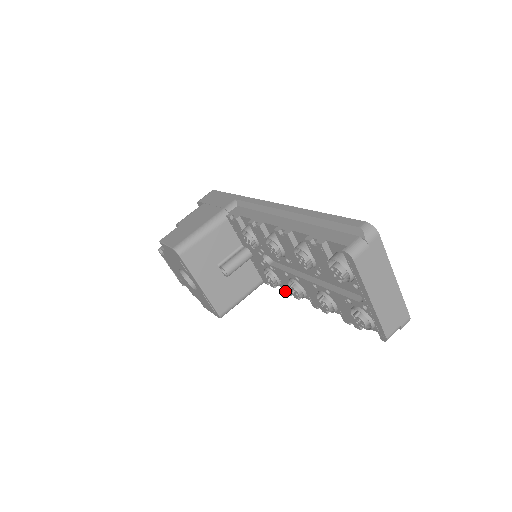
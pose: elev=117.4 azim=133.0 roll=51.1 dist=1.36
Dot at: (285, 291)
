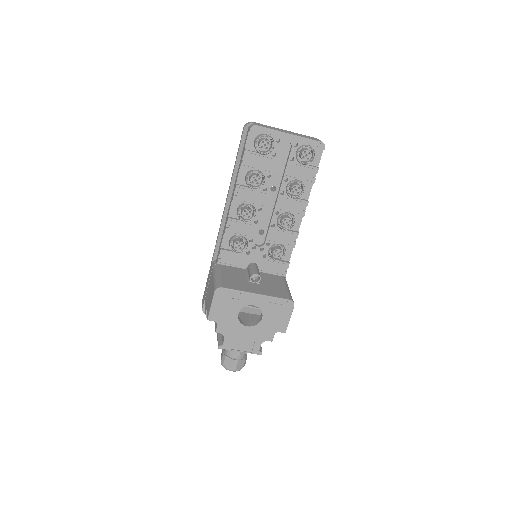
Dot at: (291, 247)
